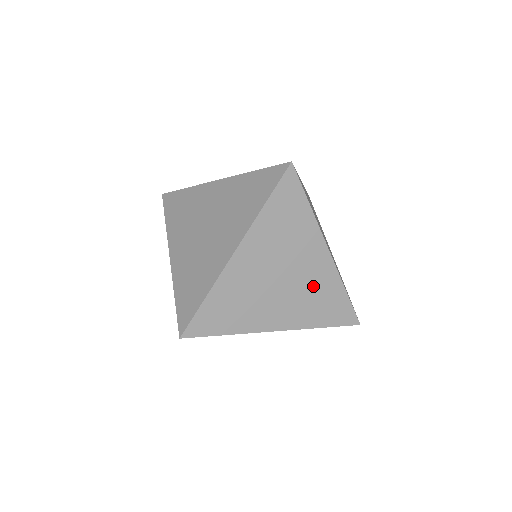
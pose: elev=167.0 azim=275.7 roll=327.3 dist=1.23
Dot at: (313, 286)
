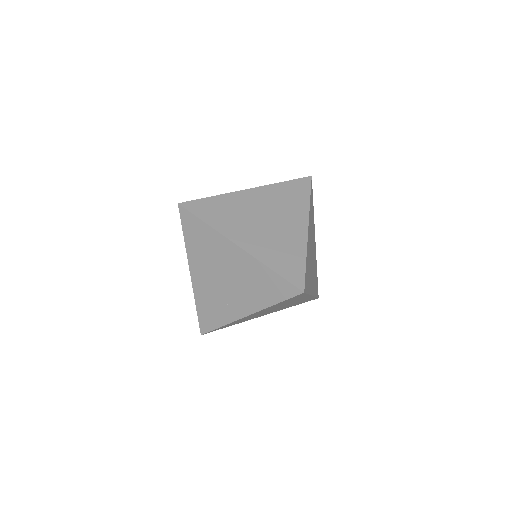
Dot at: (294, 303)
